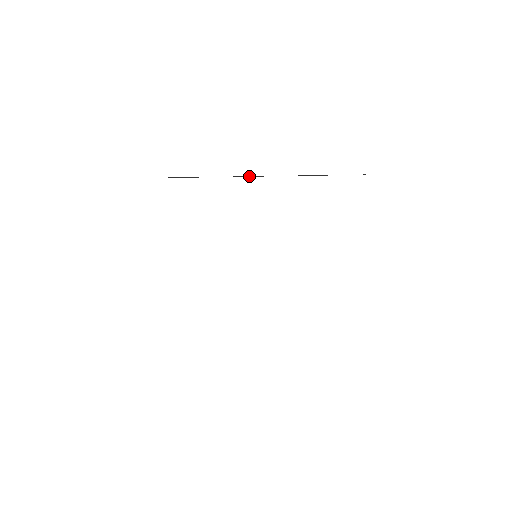
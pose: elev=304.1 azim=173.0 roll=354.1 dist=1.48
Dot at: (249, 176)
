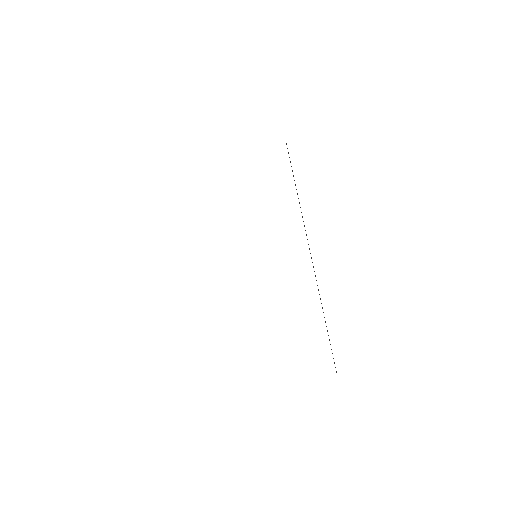
Dot at: occluded
